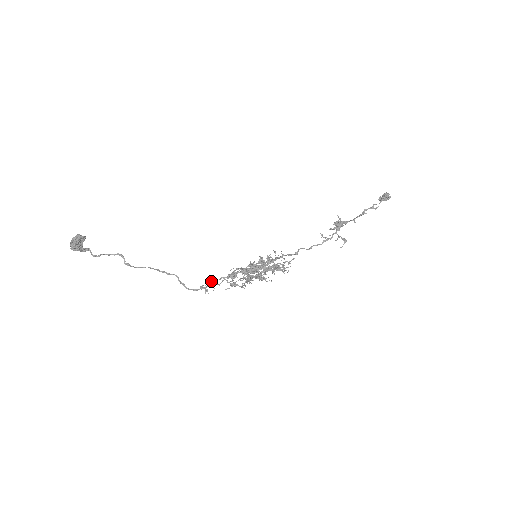
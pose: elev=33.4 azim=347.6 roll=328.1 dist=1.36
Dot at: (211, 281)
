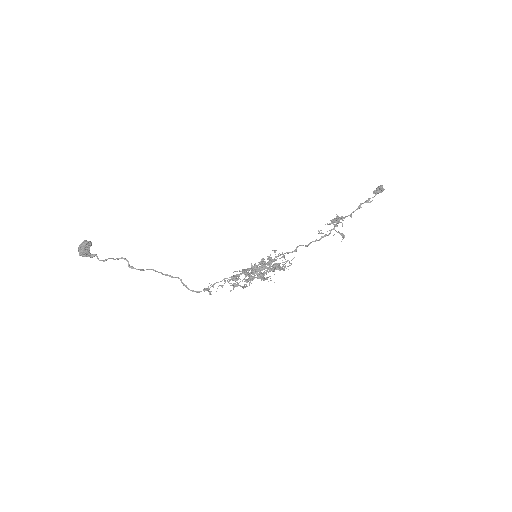
Dot at: occluded
